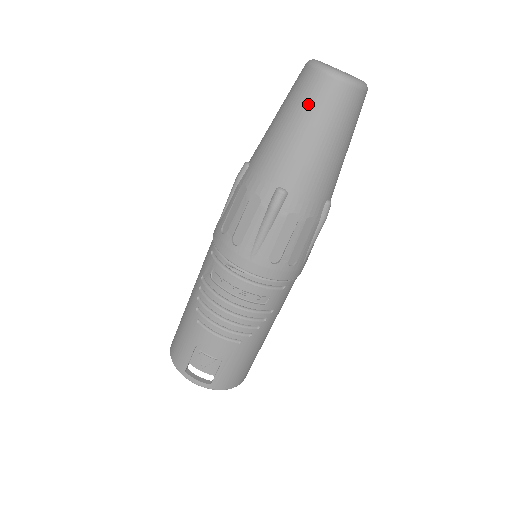
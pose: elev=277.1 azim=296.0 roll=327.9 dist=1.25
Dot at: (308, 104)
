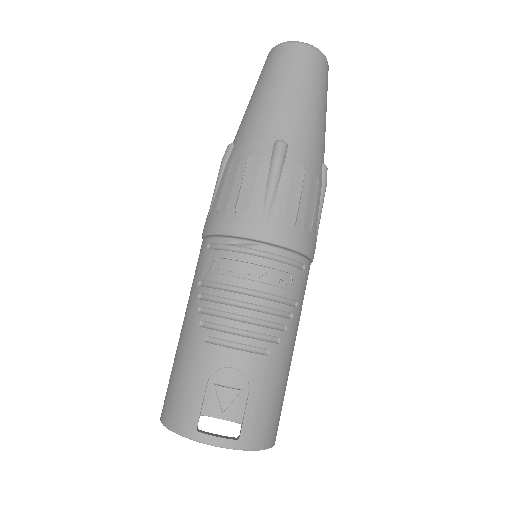
Dot at: (285, 68)
